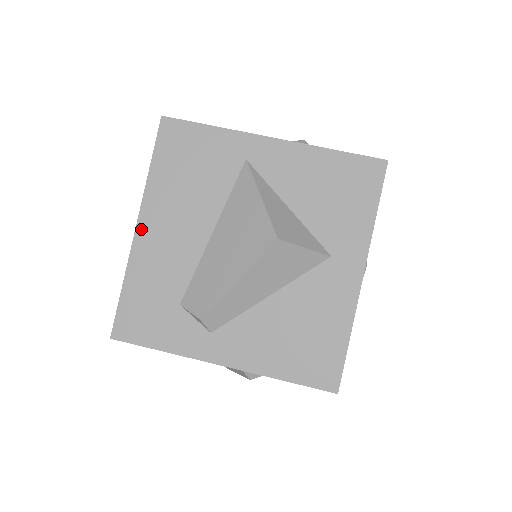
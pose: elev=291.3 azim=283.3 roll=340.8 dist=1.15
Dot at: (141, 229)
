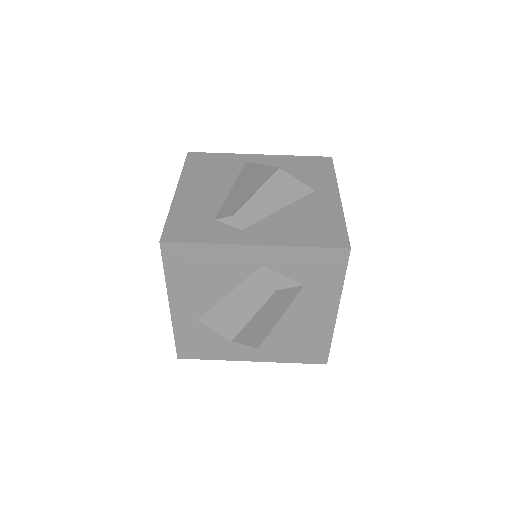
Dot at: (180, 191)
